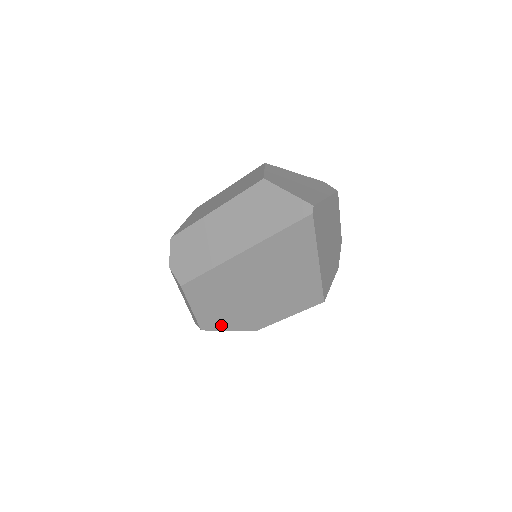
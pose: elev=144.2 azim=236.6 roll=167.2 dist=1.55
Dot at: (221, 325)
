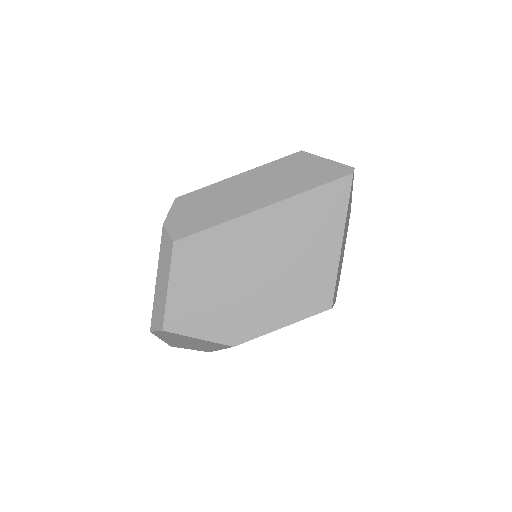
Dot at: (193, 325)
